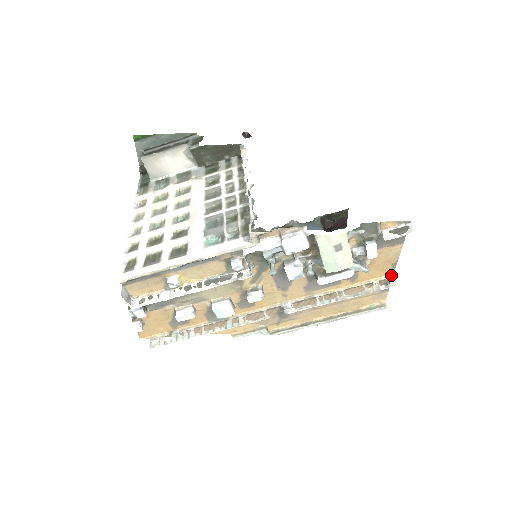
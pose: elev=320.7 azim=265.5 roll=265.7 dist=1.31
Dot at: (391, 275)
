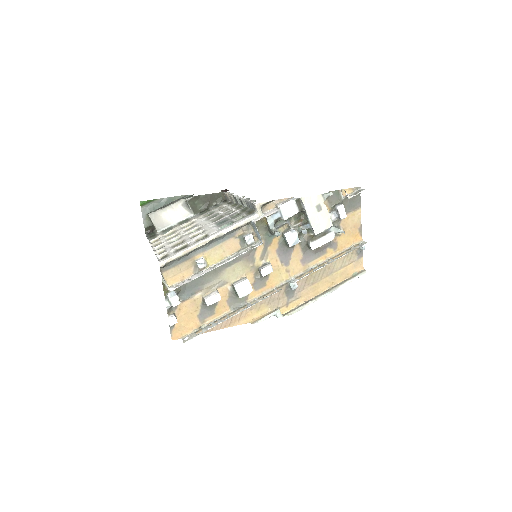
Dot at: (360, 240)
